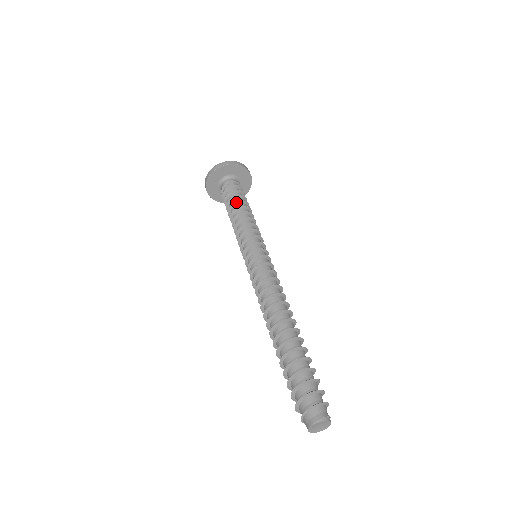
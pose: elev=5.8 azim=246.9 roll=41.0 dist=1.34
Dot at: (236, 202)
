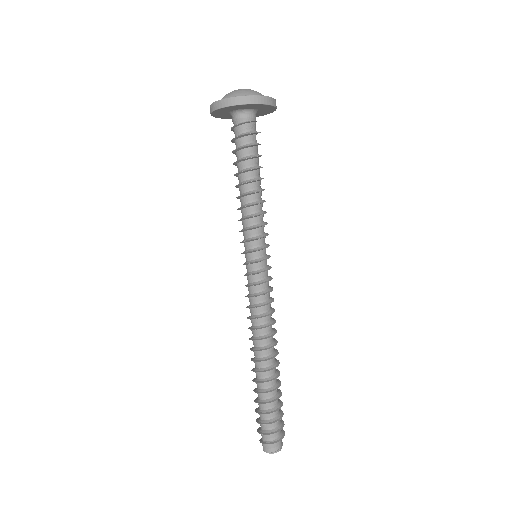
Dot at: (251, 169)
